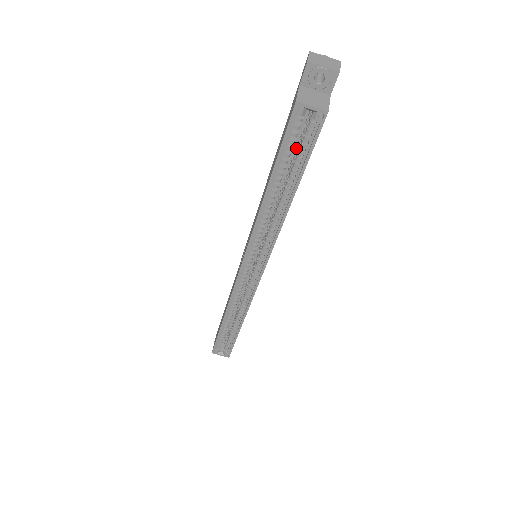
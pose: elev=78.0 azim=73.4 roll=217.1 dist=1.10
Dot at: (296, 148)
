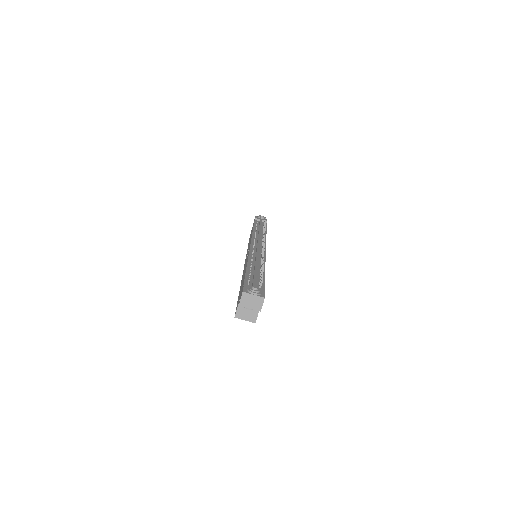
Dot at: occluded
